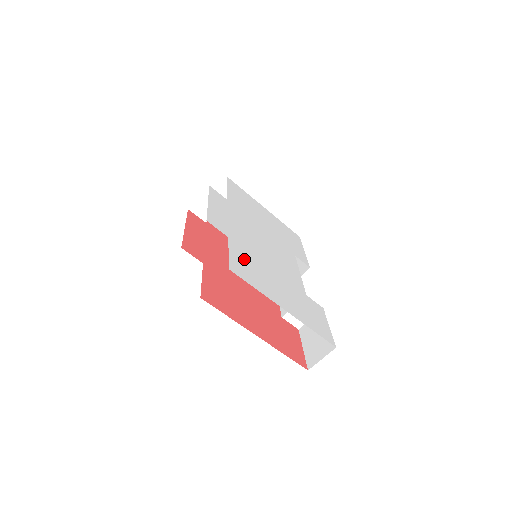
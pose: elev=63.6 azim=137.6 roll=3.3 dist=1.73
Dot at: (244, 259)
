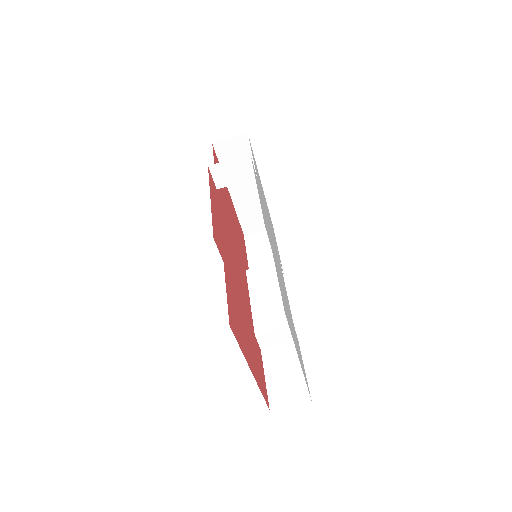
Dot at: occluded
